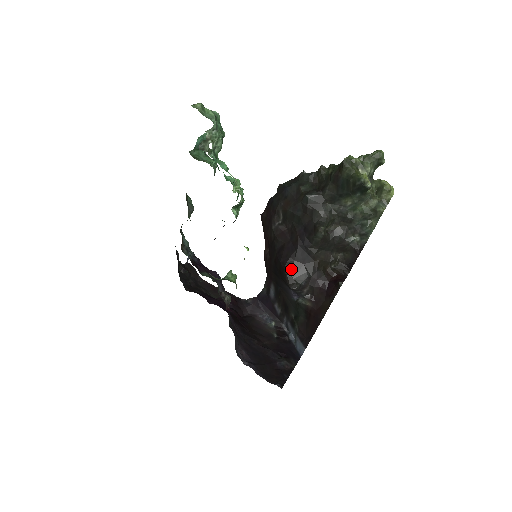
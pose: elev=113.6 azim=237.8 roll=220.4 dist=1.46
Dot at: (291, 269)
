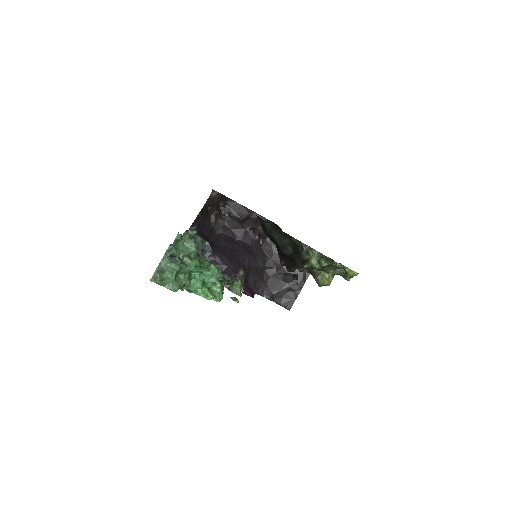
Dot at: (286, 263)
